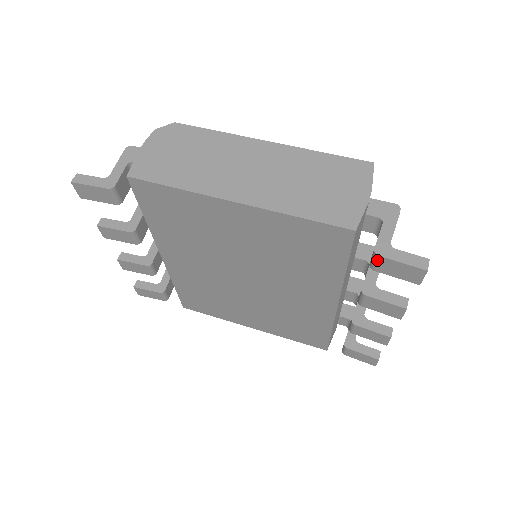
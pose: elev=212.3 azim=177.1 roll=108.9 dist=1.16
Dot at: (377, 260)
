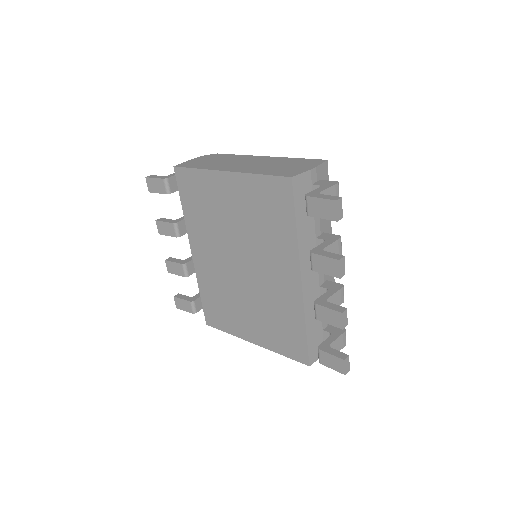
Dot at: (307, 202)
